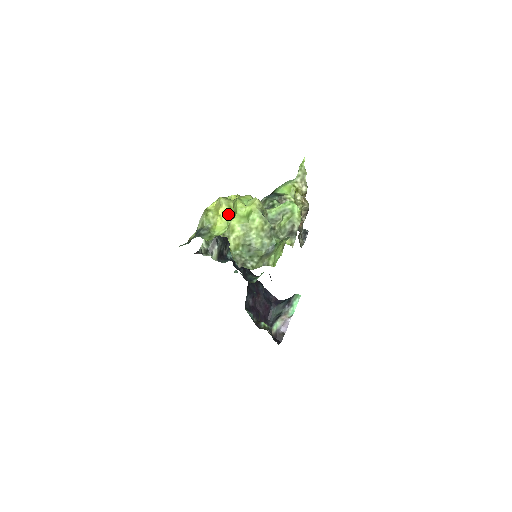
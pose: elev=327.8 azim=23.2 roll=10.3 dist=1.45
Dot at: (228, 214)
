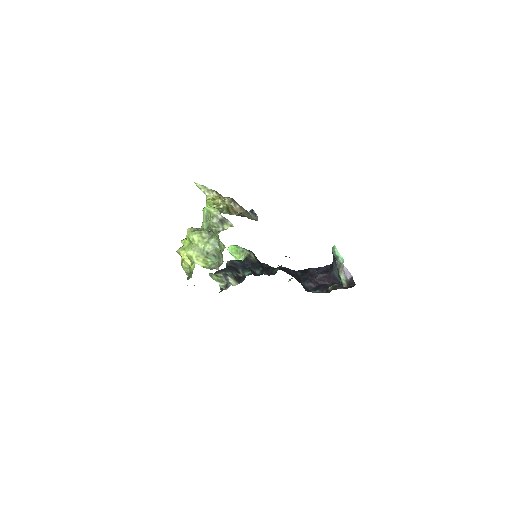
Dot at: occluded
